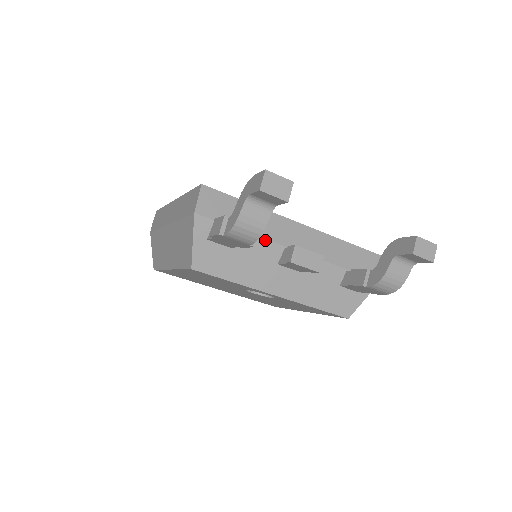
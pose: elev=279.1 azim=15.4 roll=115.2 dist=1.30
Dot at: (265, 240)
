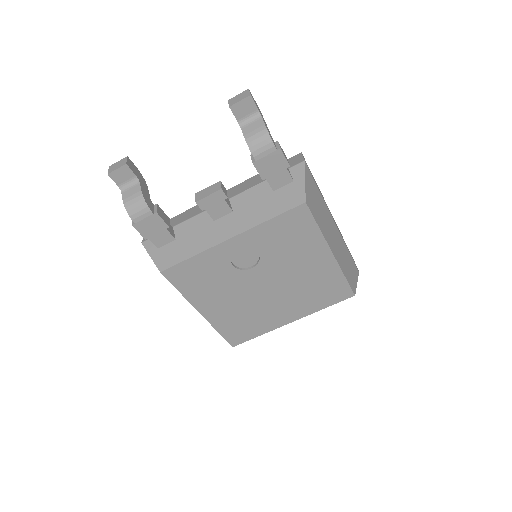
Dot at: (194, 217)
